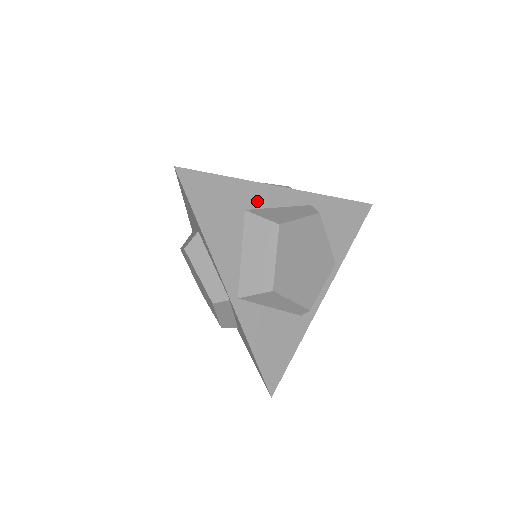
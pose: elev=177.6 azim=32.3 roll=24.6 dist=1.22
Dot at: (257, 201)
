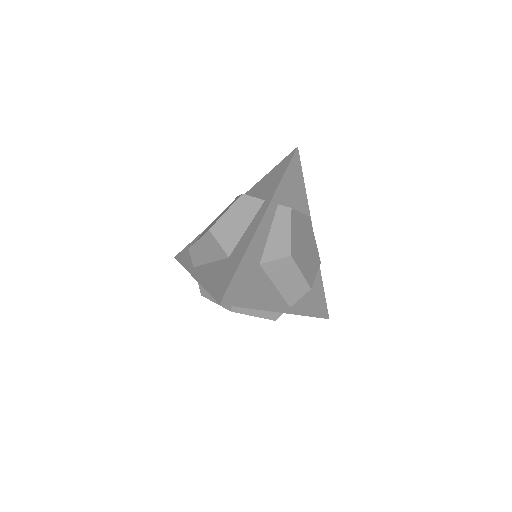
Dot at: (259, 249)
